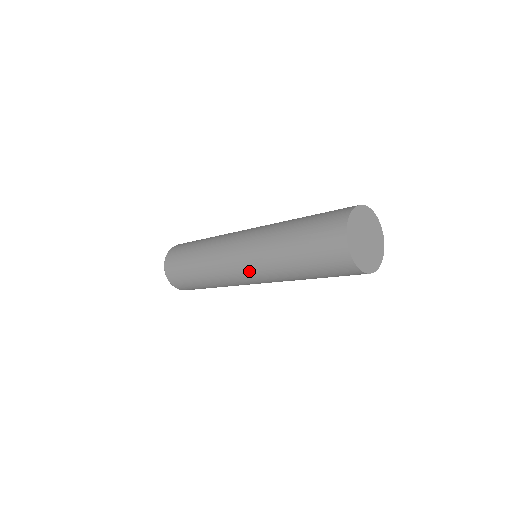
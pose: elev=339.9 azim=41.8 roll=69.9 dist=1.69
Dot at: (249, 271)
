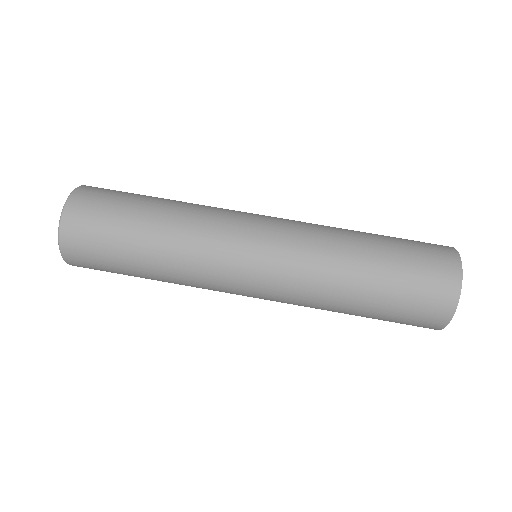
Dot at: occluded
